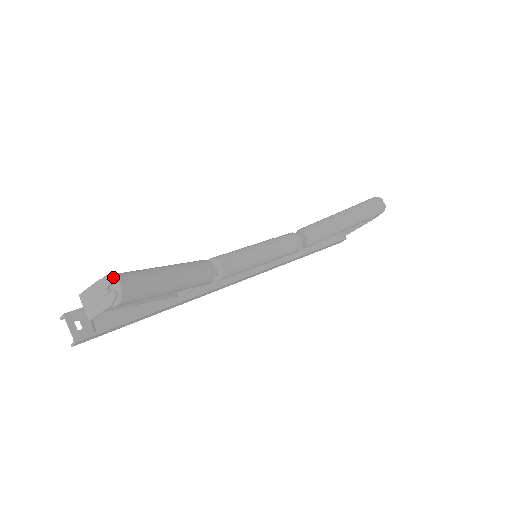
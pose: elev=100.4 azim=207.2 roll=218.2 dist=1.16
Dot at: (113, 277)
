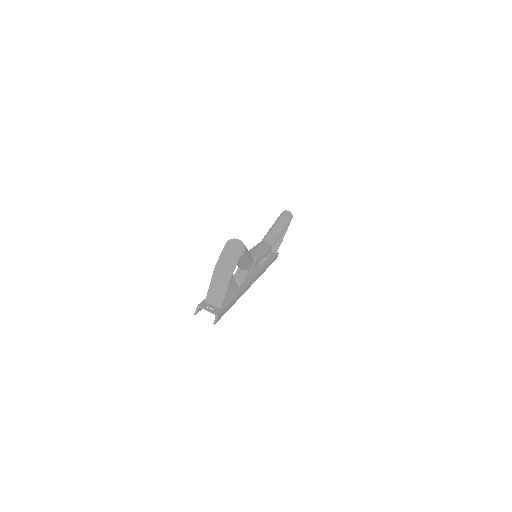
Dot at: (232, 239)
